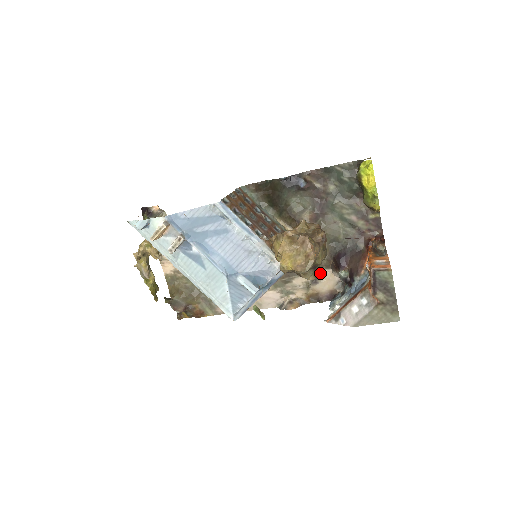
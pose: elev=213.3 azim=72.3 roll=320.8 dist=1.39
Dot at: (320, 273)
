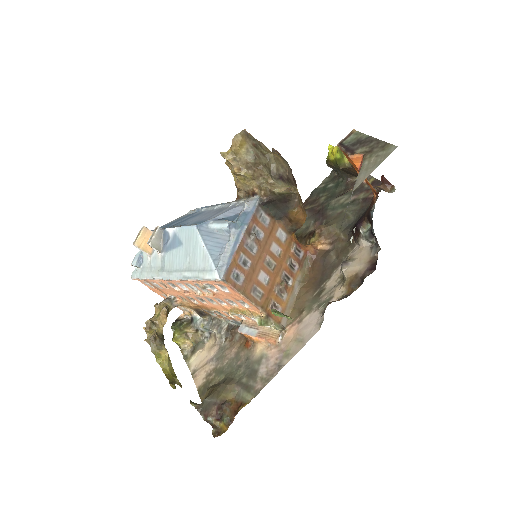
Dot at: (348, 257)
